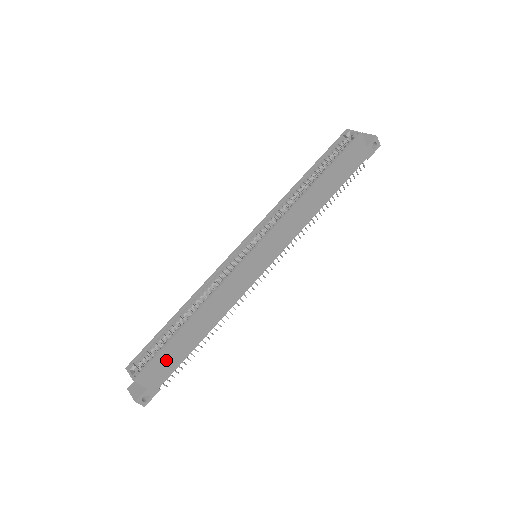
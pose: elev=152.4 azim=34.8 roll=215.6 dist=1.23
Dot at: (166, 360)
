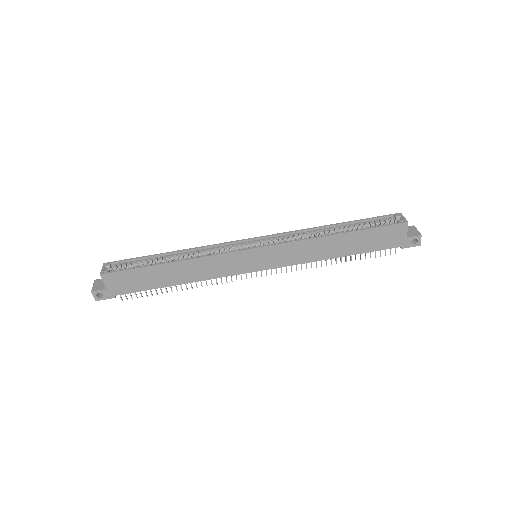
Dot at: (134, 279)
